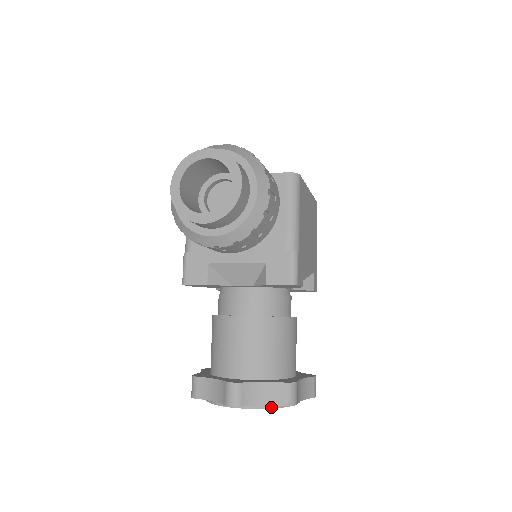
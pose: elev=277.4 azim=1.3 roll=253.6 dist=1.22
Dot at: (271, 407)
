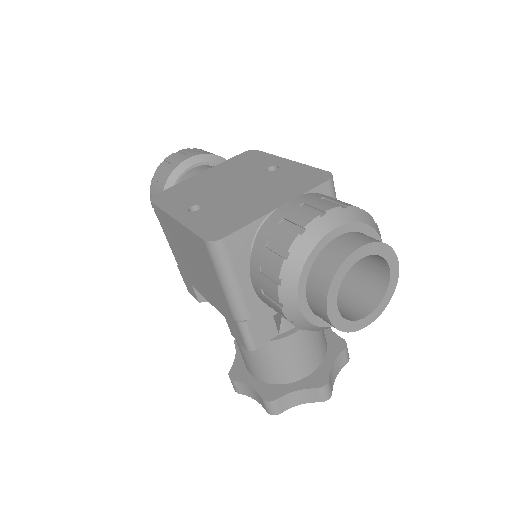
Dot at: occluded
